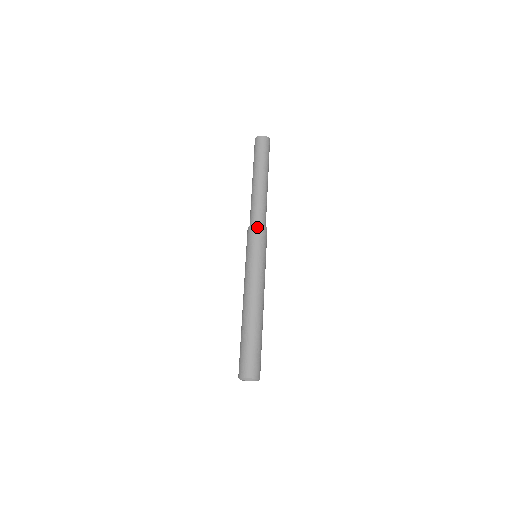
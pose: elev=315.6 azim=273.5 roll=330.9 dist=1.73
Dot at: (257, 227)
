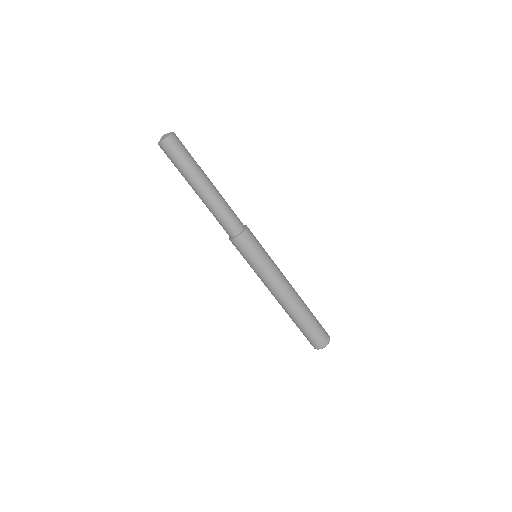
Dot at: (244, 234)
